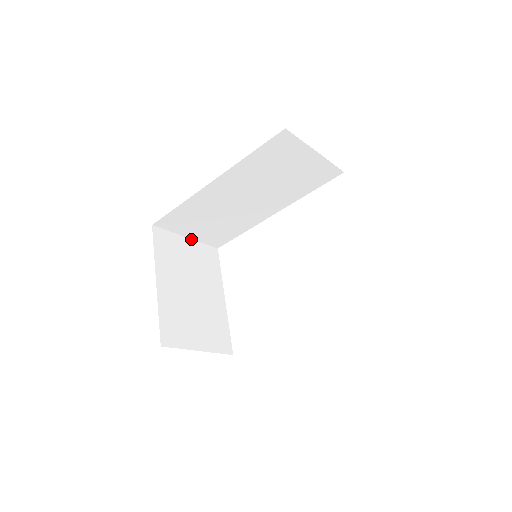
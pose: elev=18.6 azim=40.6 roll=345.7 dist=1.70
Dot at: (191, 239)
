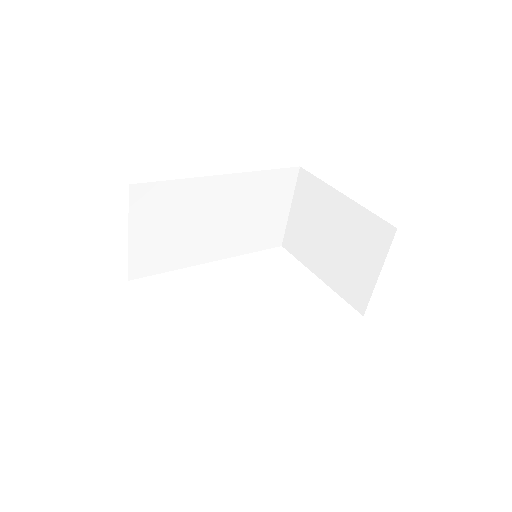
Dot at: (128, 242)
